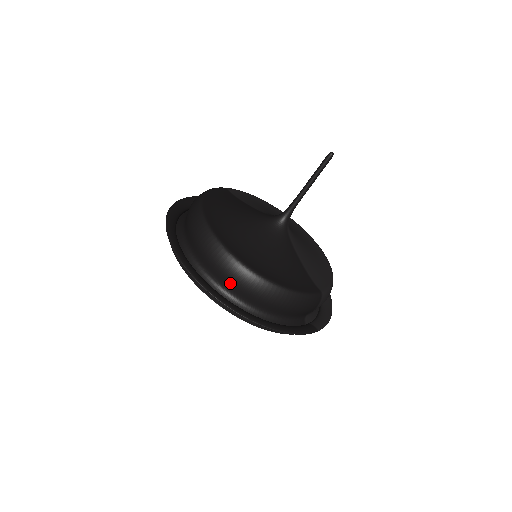
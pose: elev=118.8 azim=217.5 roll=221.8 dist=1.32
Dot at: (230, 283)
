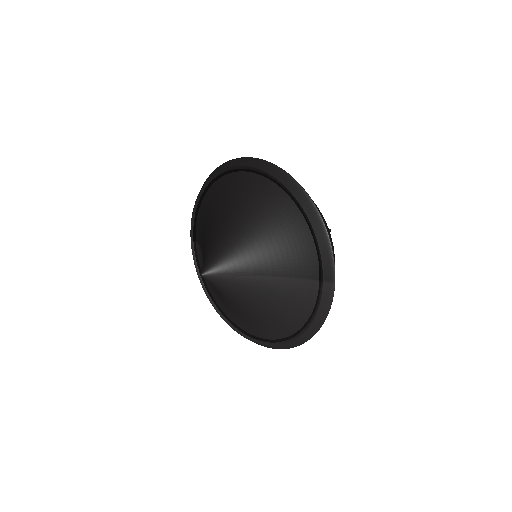
Dot at: occluded
